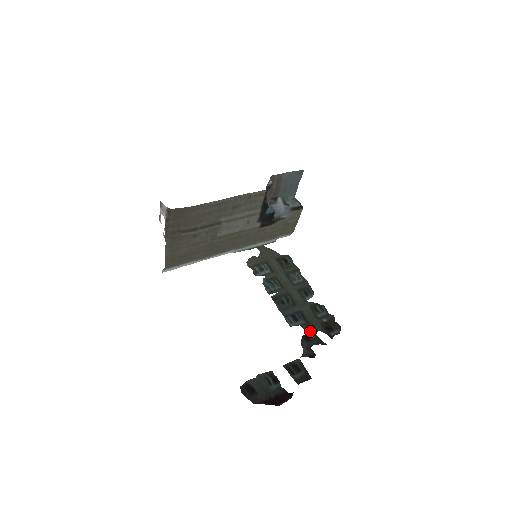
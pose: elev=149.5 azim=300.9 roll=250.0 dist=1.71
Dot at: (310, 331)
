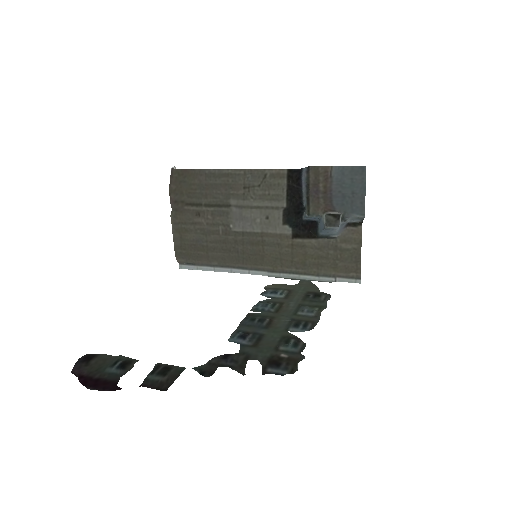
Dot at: (243, 353)
